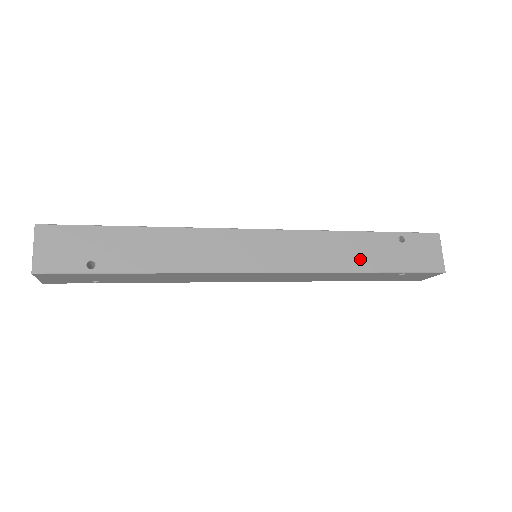
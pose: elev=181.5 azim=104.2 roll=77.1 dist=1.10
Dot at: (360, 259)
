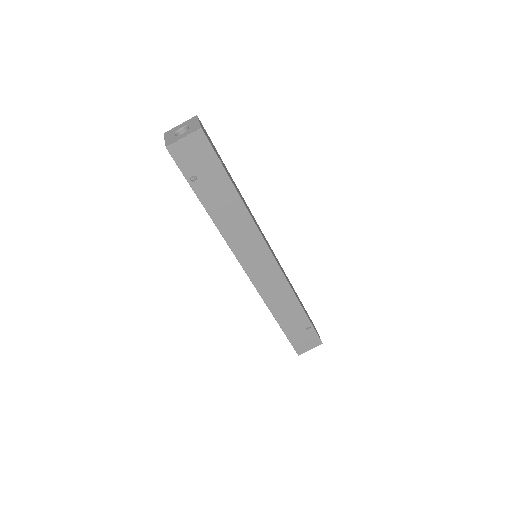
Dot at: occluded
